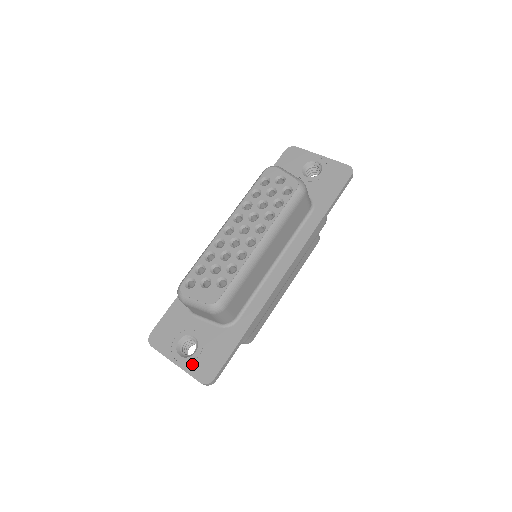
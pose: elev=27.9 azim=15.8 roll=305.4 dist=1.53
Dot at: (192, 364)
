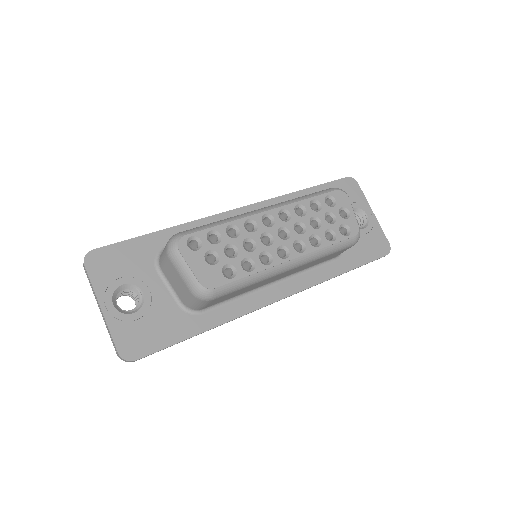
Dot at: (122, 324)
